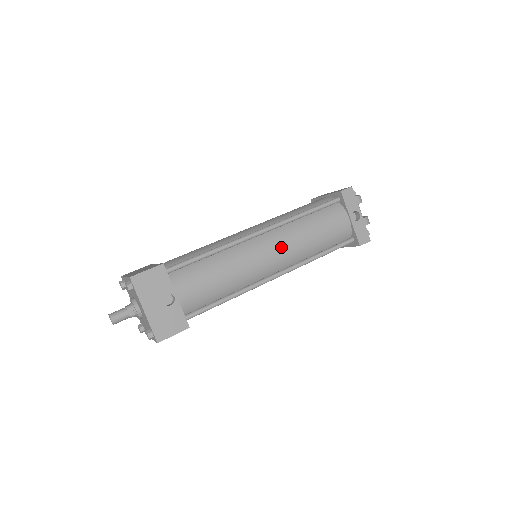
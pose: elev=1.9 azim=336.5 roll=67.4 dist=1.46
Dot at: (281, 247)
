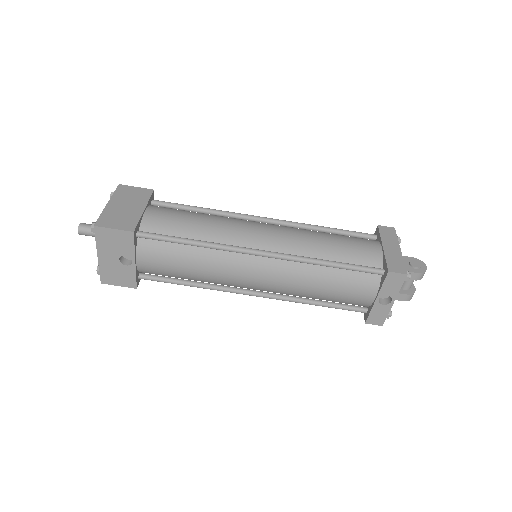
Dot at: (273, 280)
